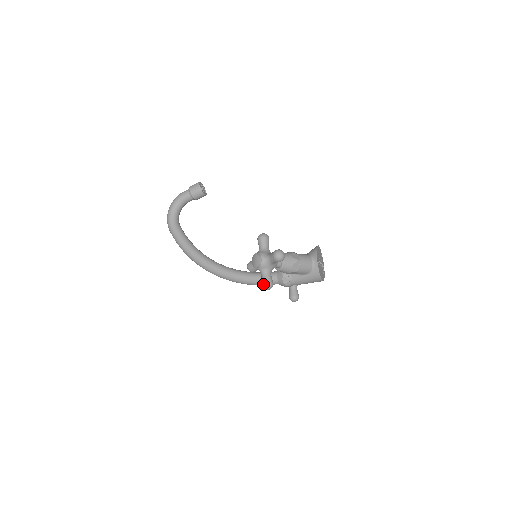
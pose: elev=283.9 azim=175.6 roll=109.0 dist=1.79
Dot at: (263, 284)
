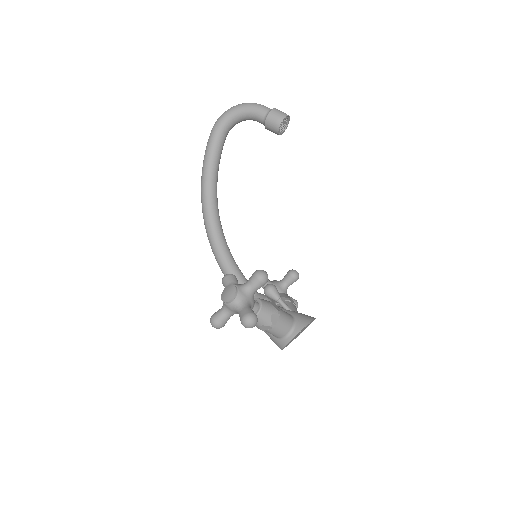
Dot at: (212, 319)
